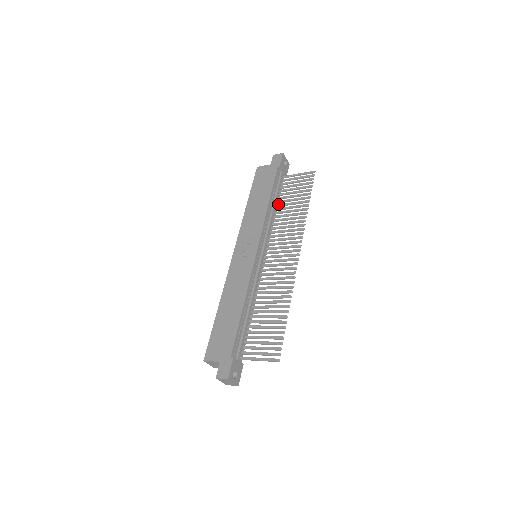
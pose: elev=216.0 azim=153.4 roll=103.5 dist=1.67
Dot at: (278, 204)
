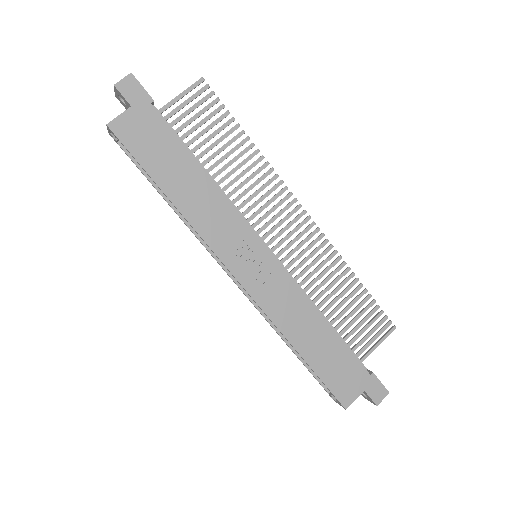
Dot at: occluded
